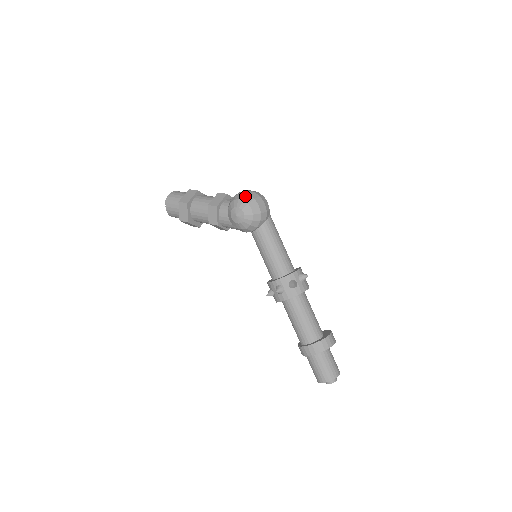
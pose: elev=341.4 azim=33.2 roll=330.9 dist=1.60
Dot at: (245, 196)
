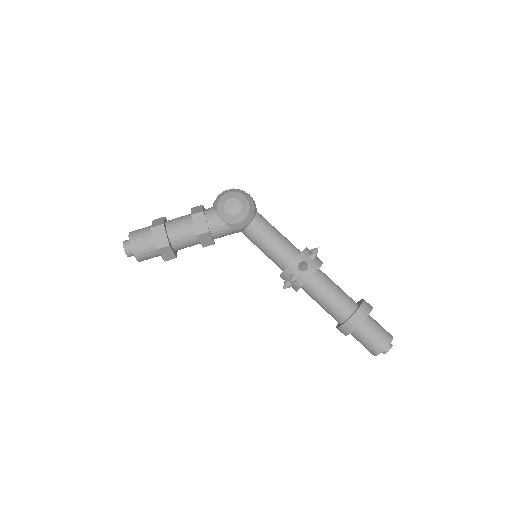
Dot at: (231, 190)
